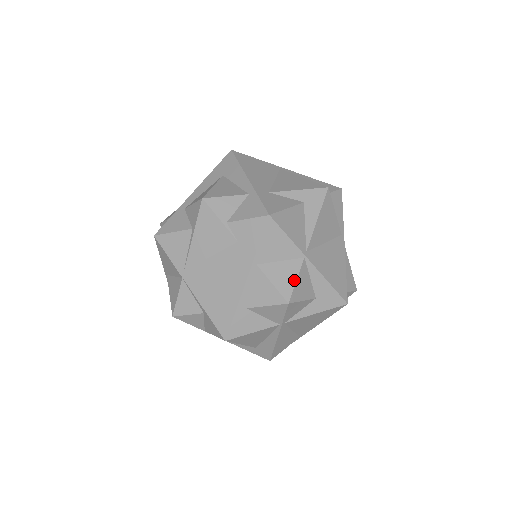
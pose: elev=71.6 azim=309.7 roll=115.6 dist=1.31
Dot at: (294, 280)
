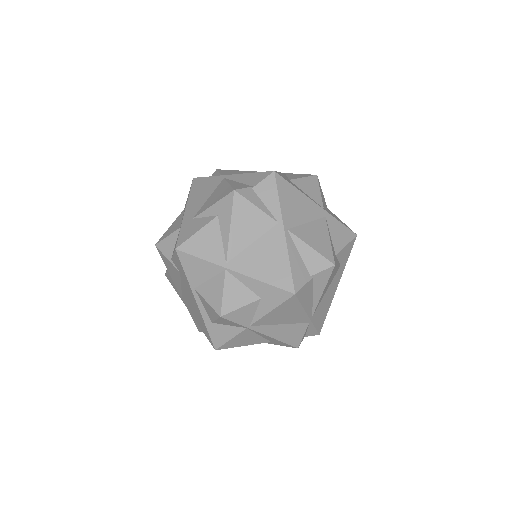
Dot at: (221, 294)
